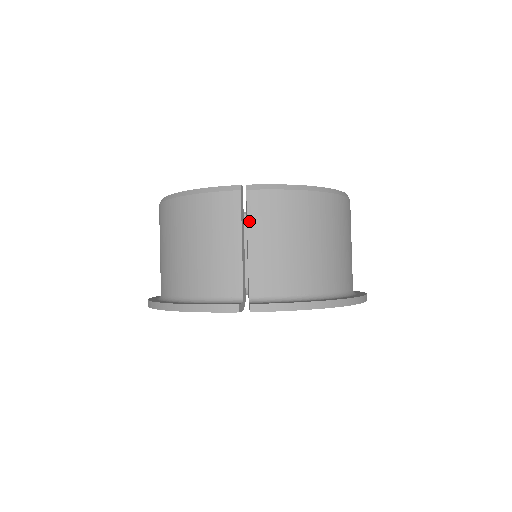
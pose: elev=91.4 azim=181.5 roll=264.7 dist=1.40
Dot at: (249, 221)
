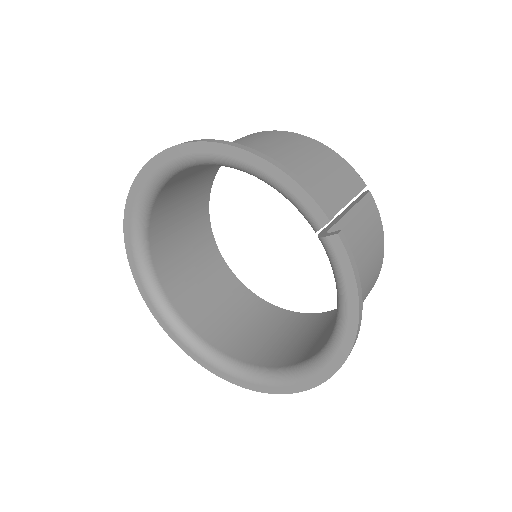
Dot at: (360, 203)
